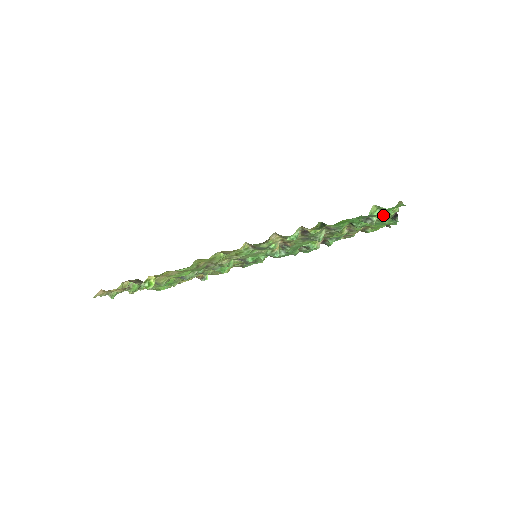
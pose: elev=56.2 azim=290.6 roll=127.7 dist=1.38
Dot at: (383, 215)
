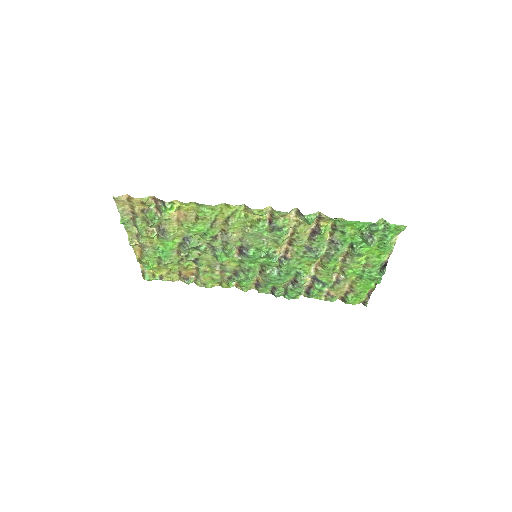
Dot at: (377, 255)
